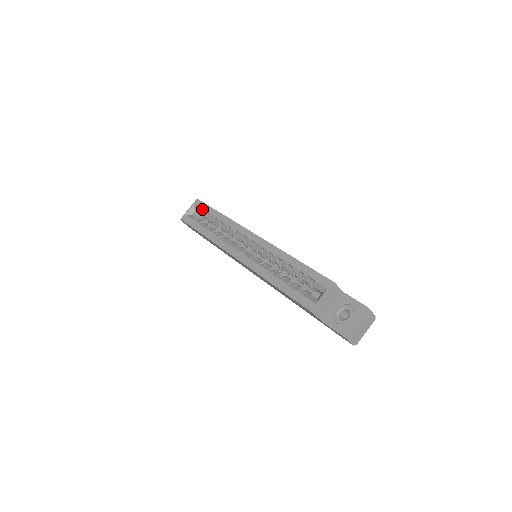
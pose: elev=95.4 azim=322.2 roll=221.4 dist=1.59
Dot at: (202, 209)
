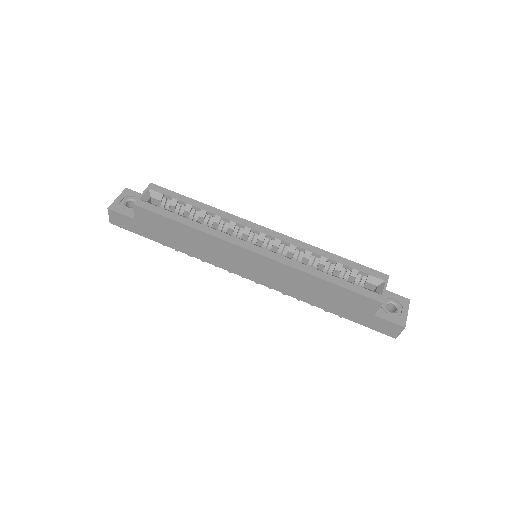
Dot at: (166, 196)
